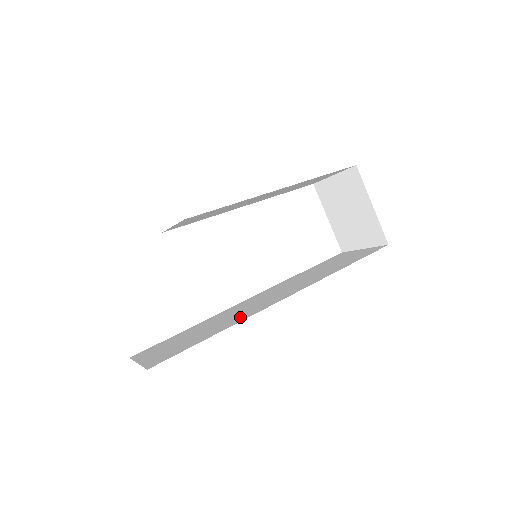
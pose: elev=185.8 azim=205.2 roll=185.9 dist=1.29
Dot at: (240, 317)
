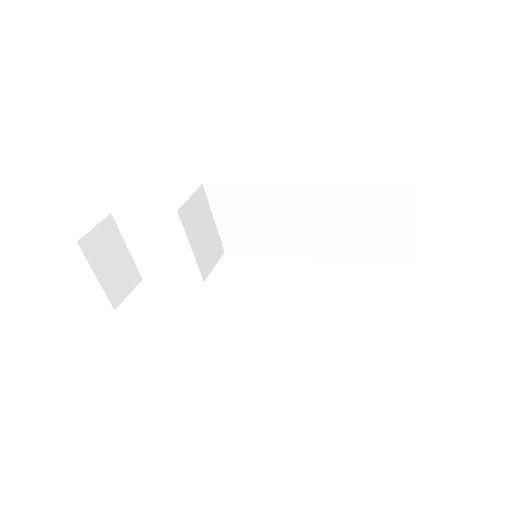
Dot at: occluded
